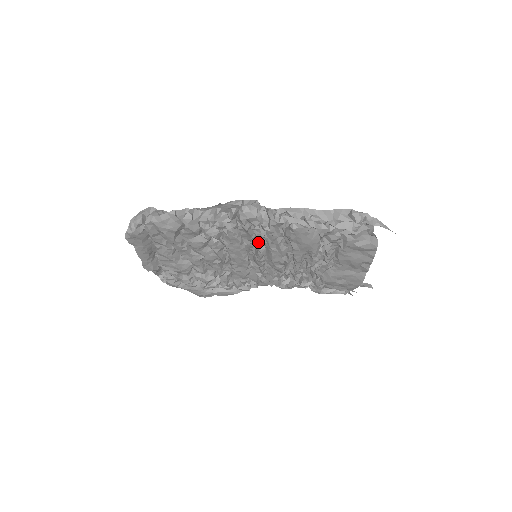
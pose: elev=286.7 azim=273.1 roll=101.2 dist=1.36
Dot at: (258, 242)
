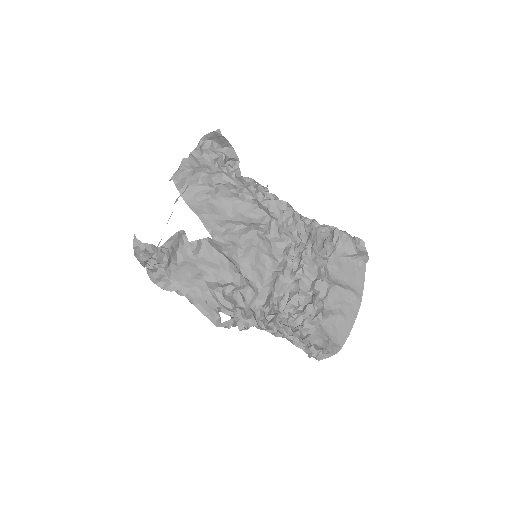
Dot at: occluded
